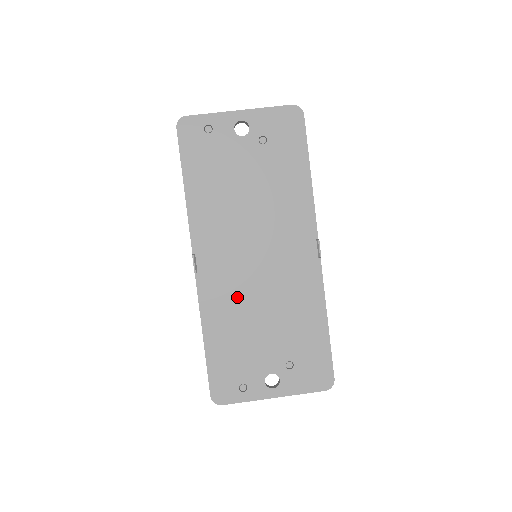
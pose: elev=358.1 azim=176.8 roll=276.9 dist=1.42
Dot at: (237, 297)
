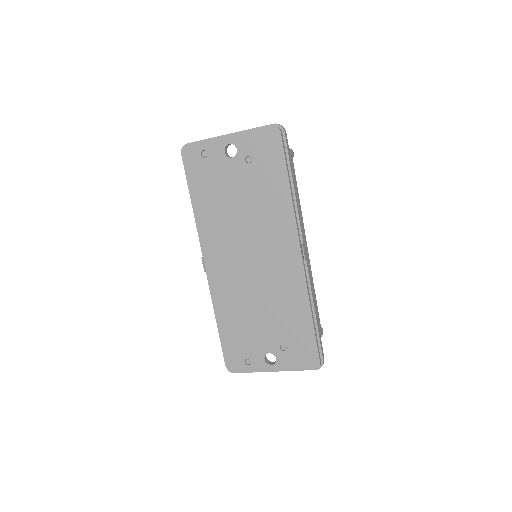
Dot at: (238, 292)
